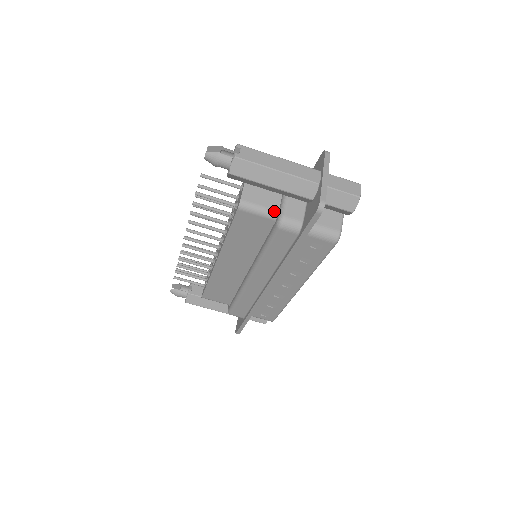
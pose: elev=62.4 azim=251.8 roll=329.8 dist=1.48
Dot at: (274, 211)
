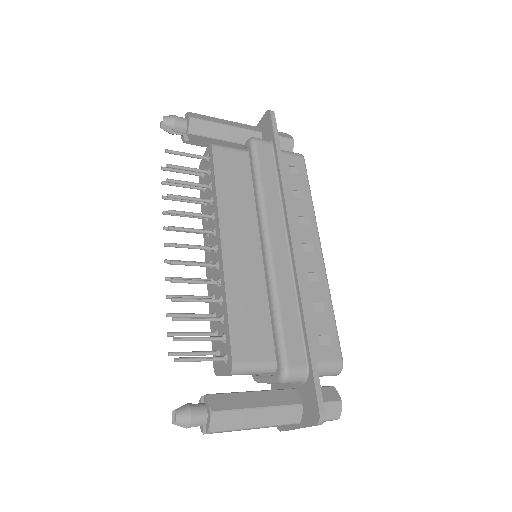
Dot at: occluded
